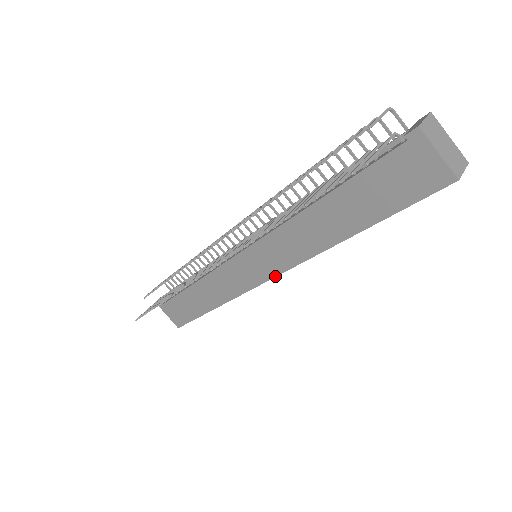
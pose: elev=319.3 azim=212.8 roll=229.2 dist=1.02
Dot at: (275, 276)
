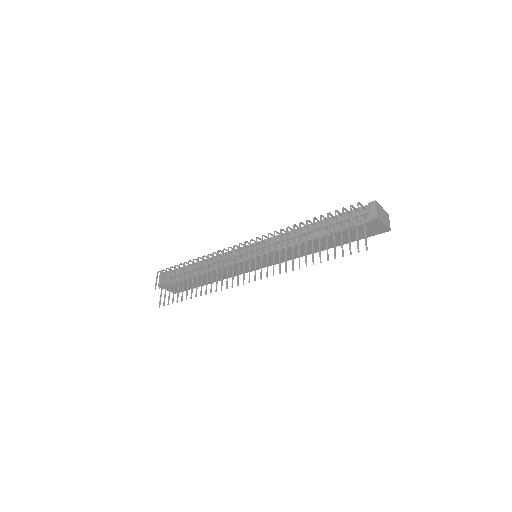
Dot at: occluded
